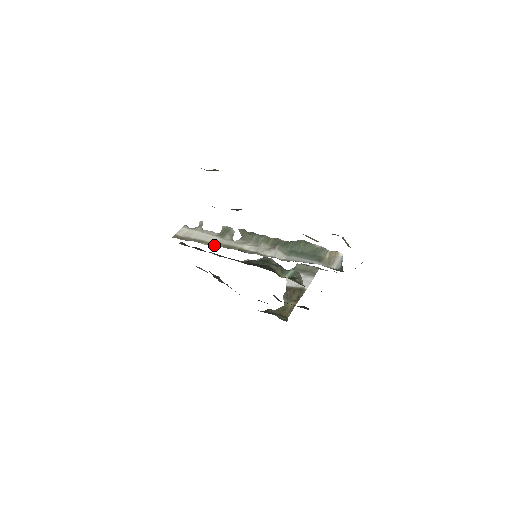
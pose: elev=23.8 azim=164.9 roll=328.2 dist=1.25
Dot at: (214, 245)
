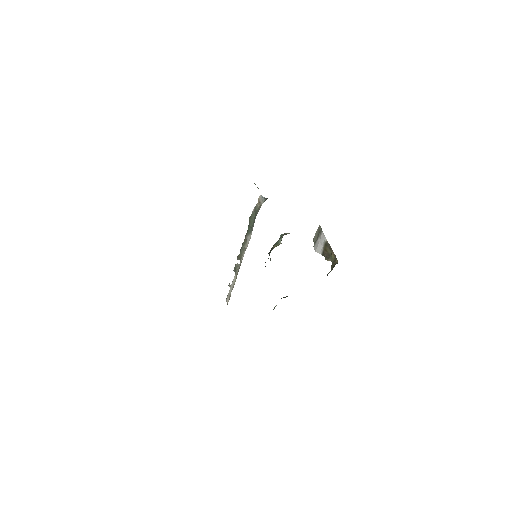
Dot at: occluded
